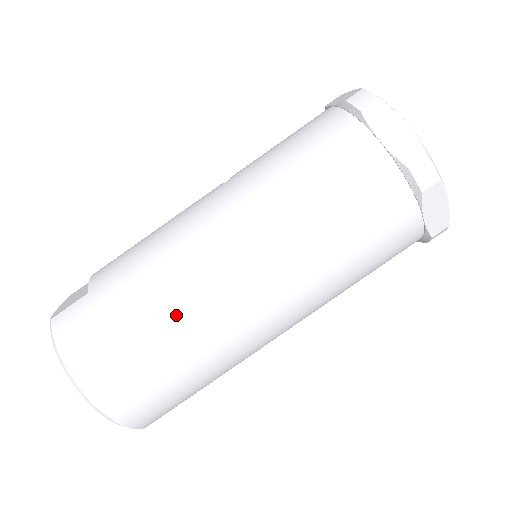
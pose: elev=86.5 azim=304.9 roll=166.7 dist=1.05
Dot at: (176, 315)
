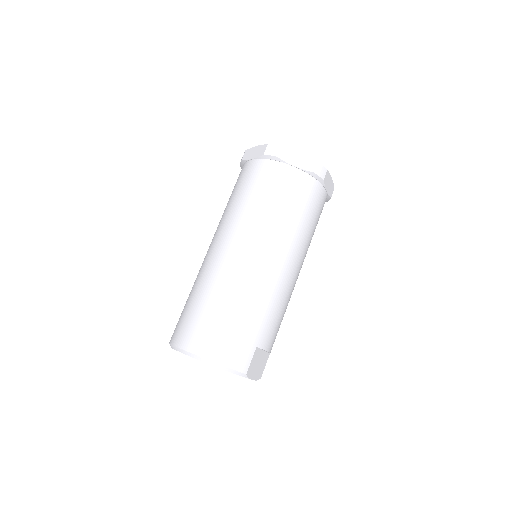
Dot at: (209, 284)
